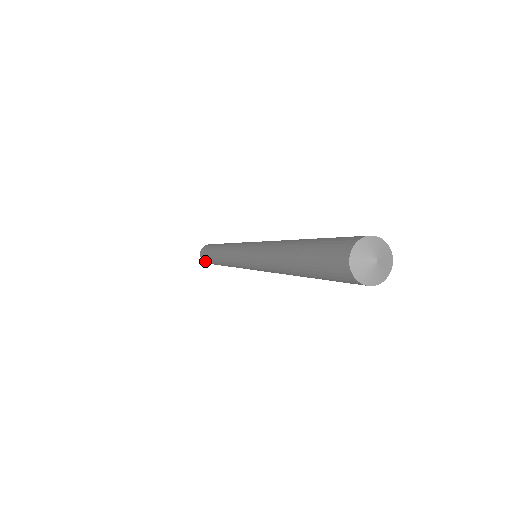
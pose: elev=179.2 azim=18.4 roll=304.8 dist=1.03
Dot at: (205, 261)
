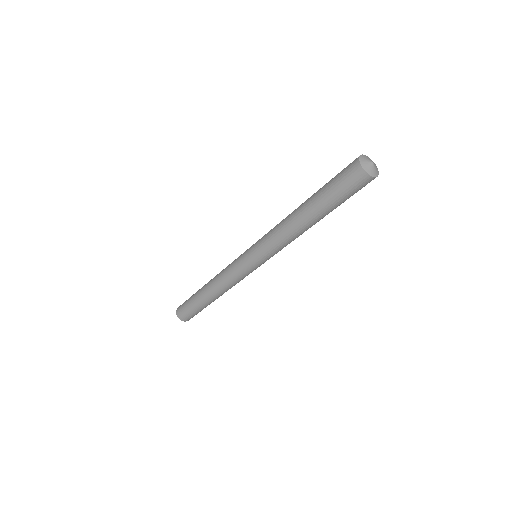
Dot at: (181, 307)
